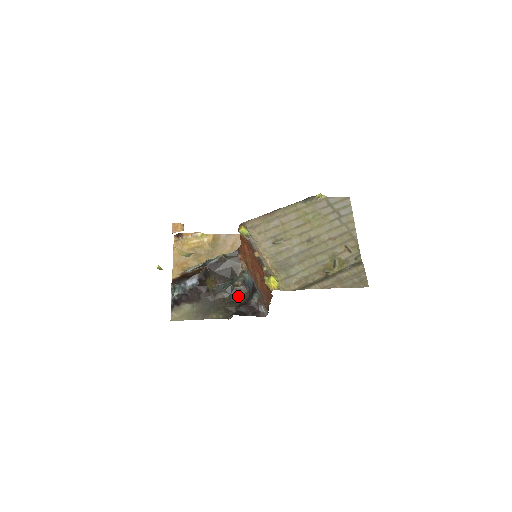
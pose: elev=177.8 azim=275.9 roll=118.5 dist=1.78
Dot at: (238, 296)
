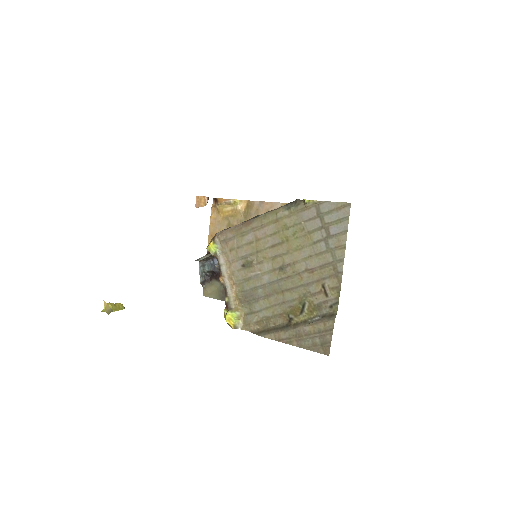
Dot at: occluded
